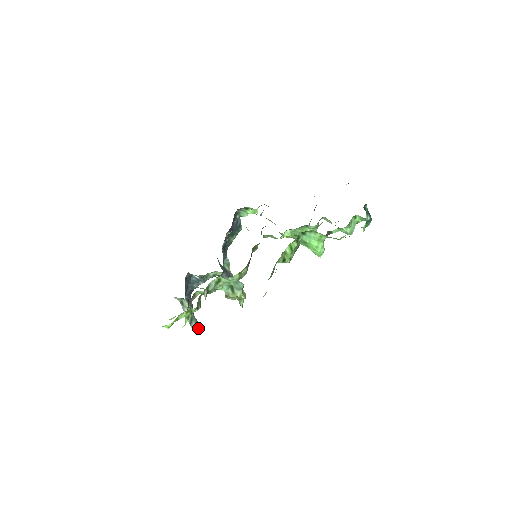
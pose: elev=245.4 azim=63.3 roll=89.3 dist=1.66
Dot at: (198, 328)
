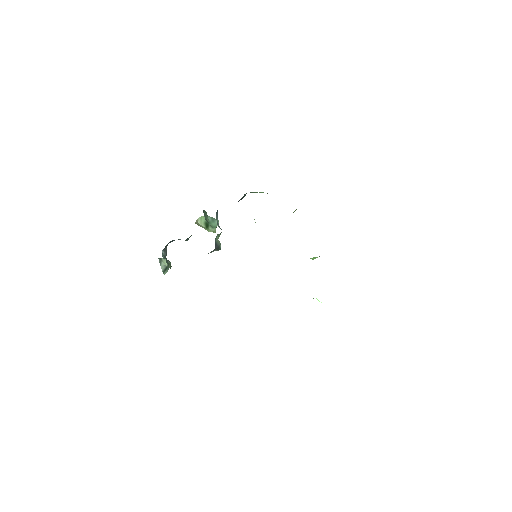
Dot at: occluded
